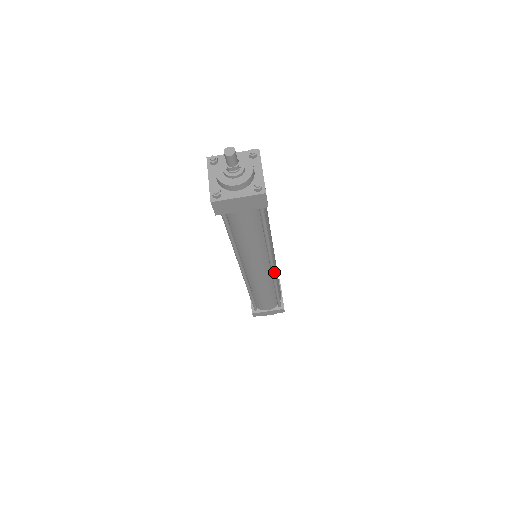
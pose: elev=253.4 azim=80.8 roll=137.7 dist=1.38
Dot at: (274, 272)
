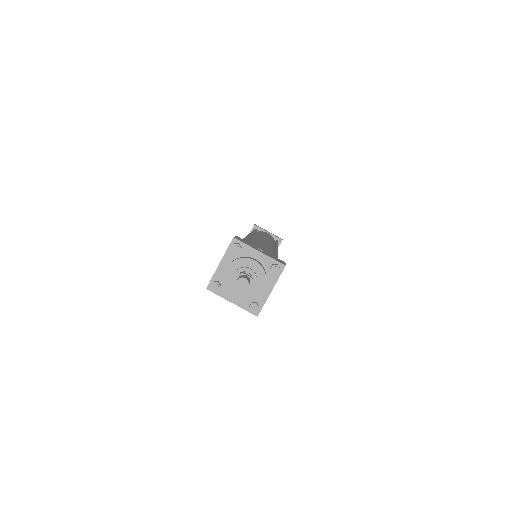
Dot at: occluded
